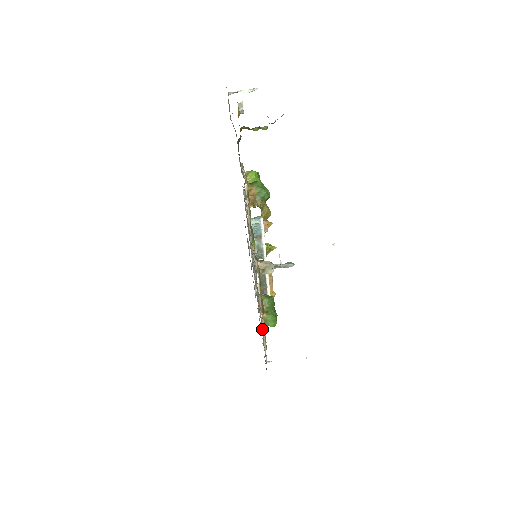
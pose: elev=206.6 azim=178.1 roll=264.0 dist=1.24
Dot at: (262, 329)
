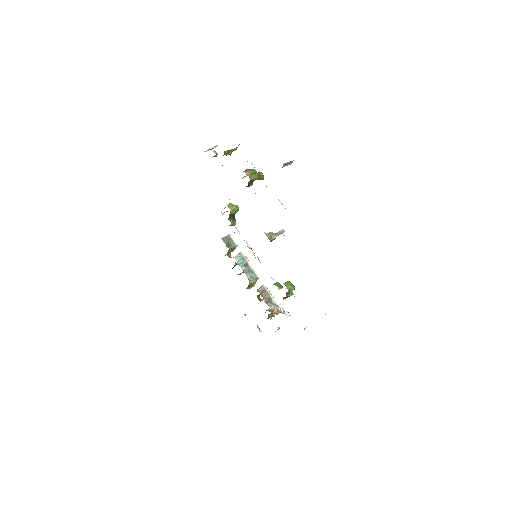
Dot at: occluded
